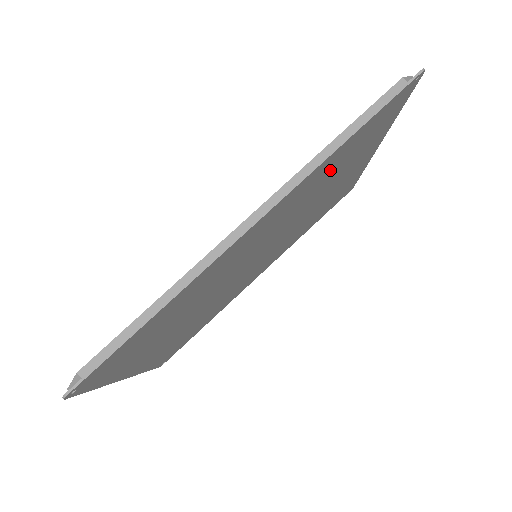
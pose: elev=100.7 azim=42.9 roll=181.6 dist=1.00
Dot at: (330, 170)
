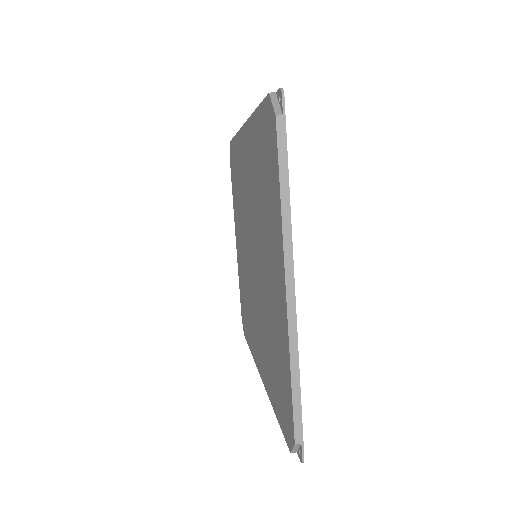
Dot at: occluded
